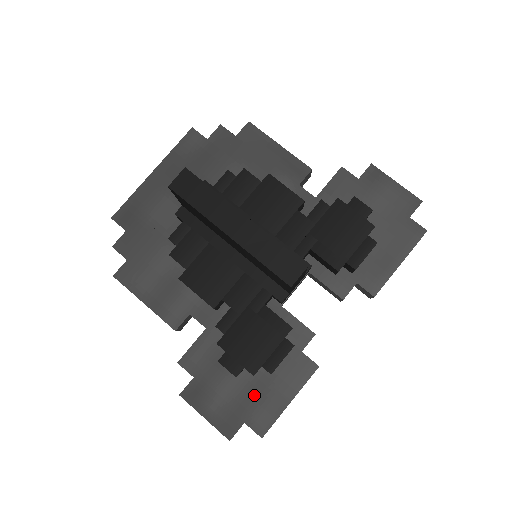
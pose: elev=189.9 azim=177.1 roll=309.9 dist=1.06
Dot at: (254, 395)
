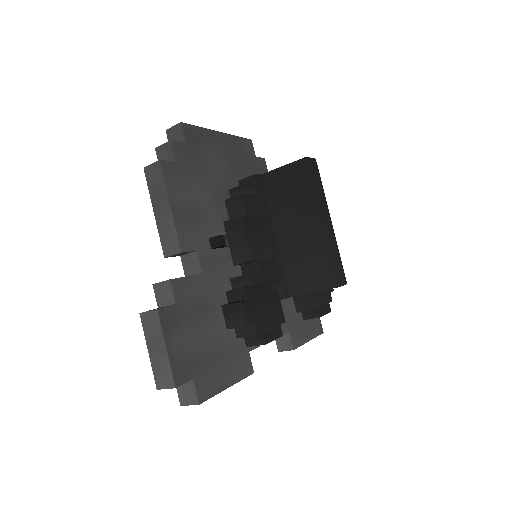
Dot at: (209, 360)
